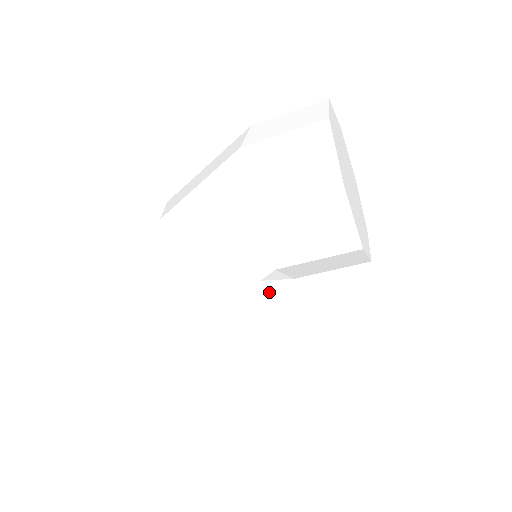
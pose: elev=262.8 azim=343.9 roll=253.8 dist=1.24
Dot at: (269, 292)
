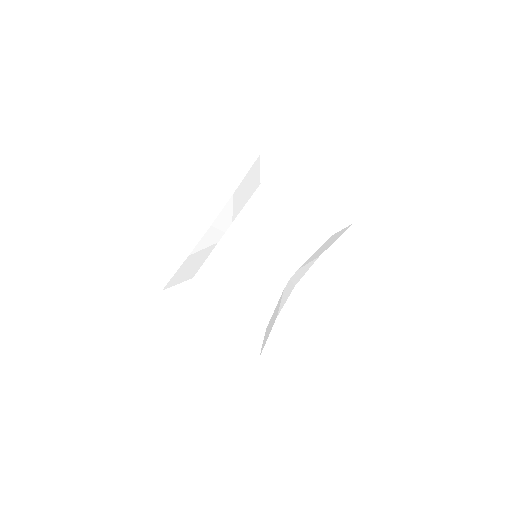
Dot at: (230, 246)
